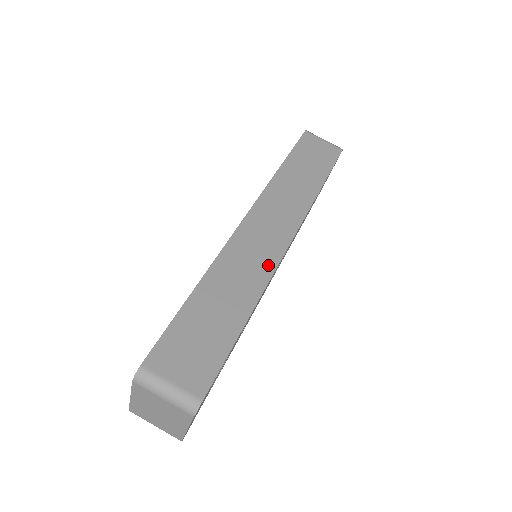
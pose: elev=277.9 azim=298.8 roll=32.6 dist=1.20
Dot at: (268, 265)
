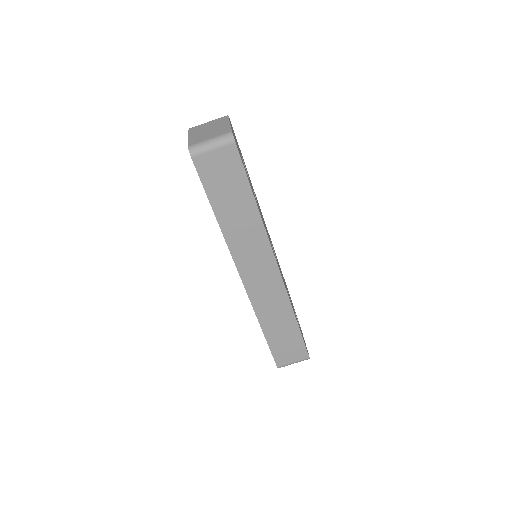
Dot at: (280, 291)
